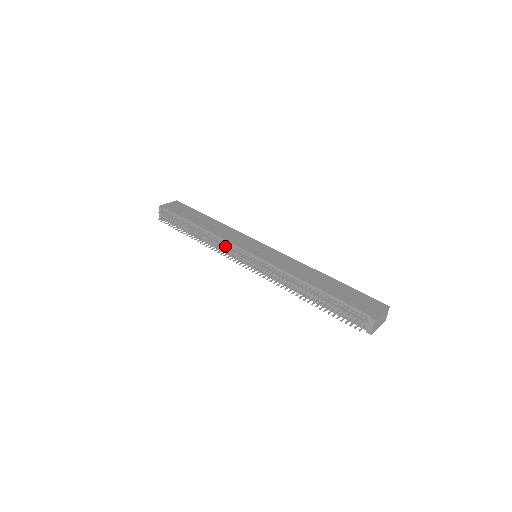
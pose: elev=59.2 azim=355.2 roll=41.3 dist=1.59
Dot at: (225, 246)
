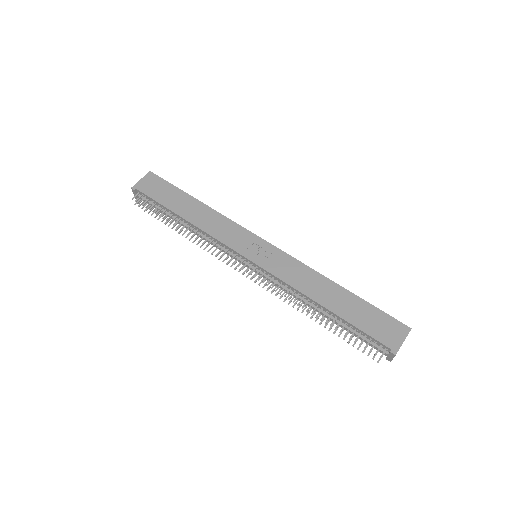
Dot at: (219, 246)
